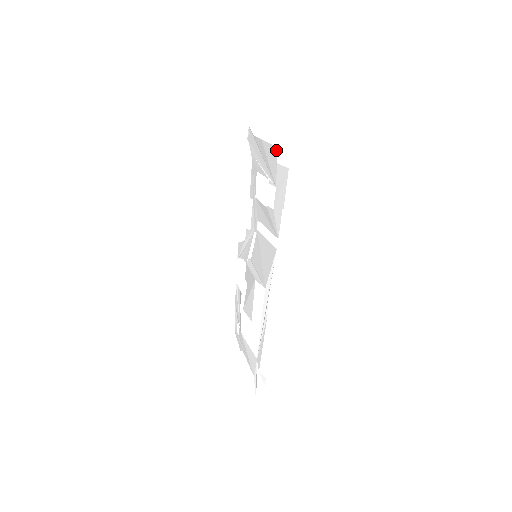
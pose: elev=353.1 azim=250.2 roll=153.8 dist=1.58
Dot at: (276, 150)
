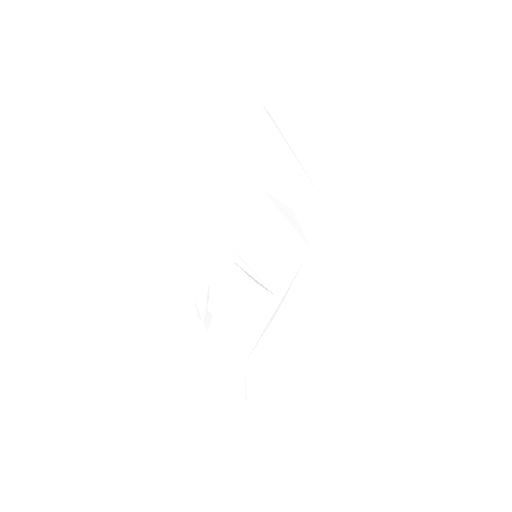
Dot at: (327, 149)
